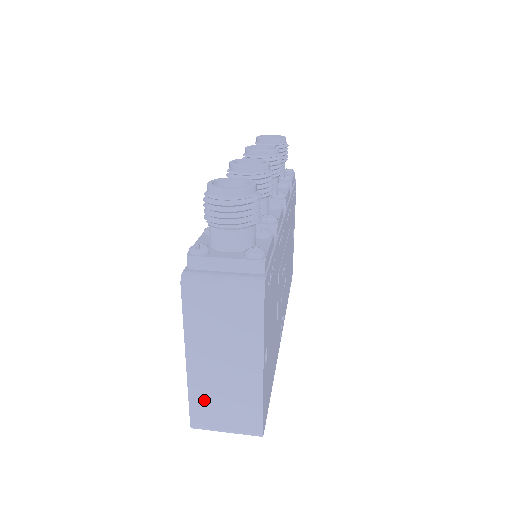
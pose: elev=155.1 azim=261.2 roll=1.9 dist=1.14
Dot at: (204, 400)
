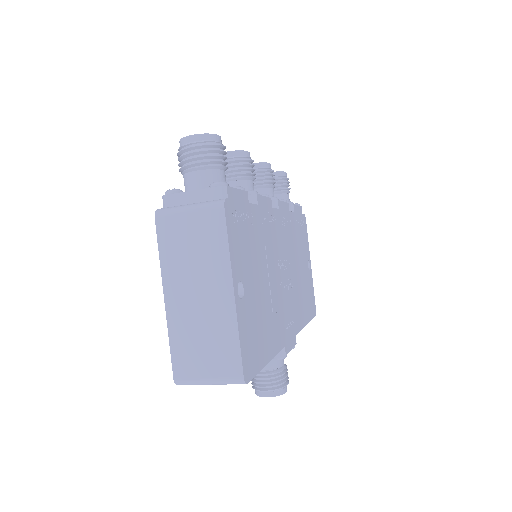
Dot at: (184, 343)
